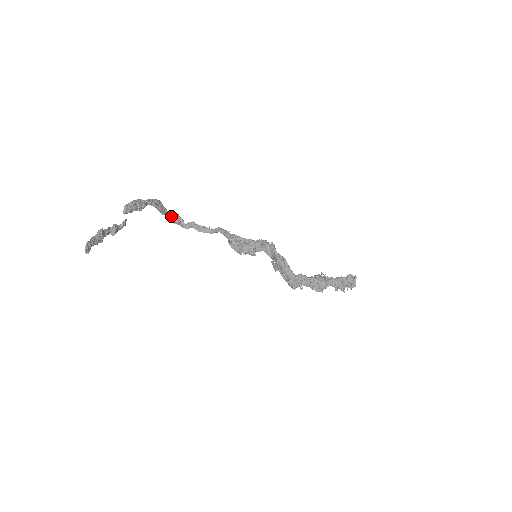
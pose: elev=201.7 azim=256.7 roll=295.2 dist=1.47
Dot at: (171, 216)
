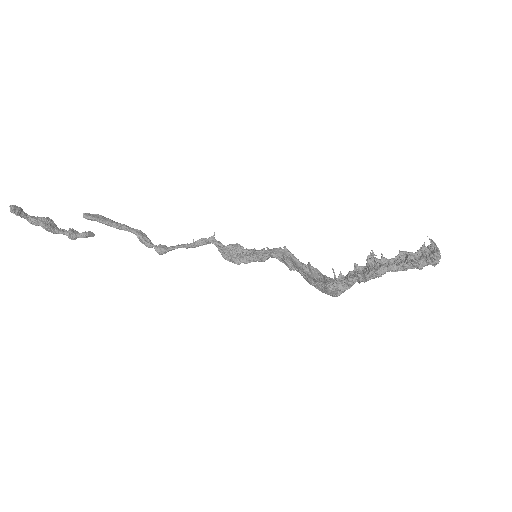
Dot at: (156, 246)
